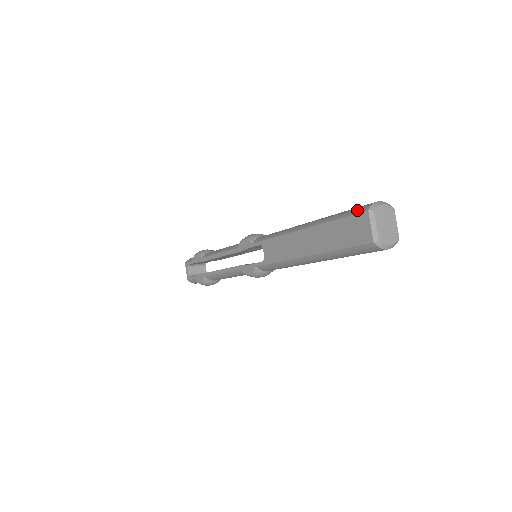
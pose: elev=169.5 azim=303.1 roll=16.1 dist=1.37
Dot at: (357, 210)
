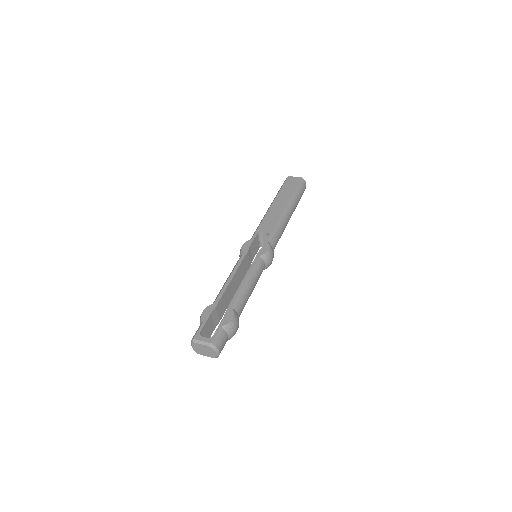
Dot at: (284, 181)
